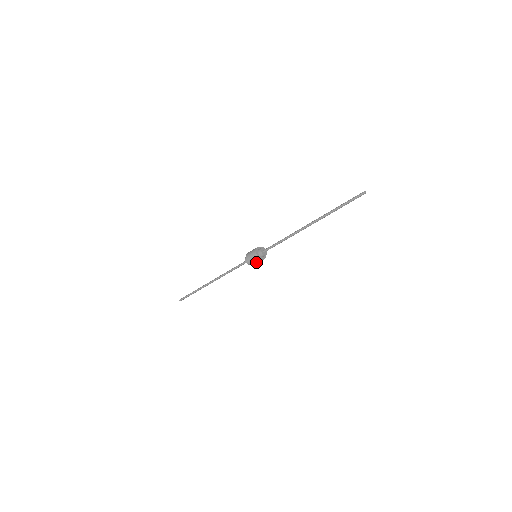
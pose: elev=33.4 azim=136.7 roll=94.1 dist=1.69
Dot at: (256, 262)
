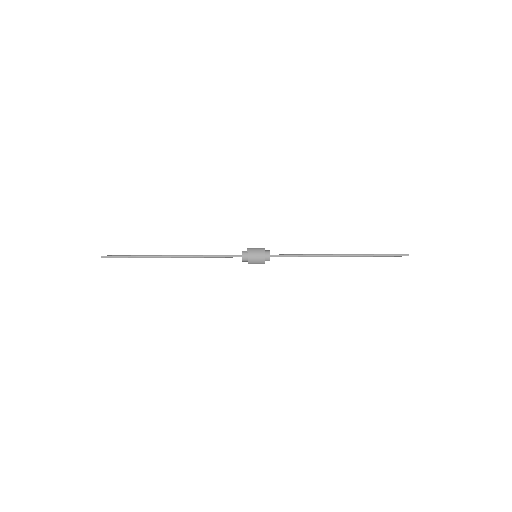
Dot at: (255, 263)
